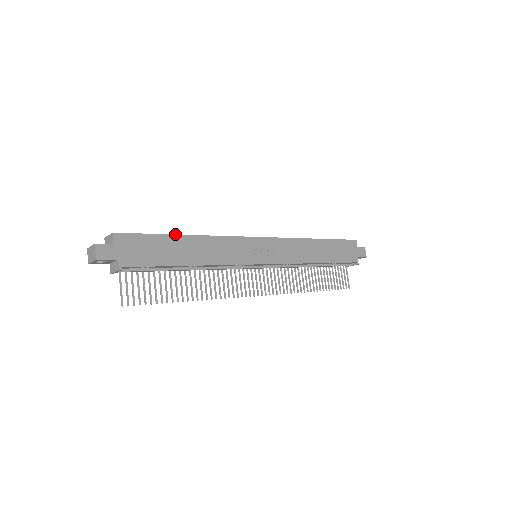
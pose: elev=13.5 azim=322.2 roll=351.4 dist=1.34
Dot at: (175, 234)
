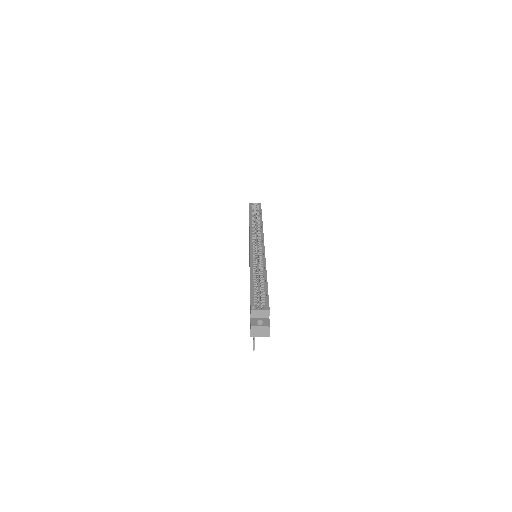
Dot at: occluded
